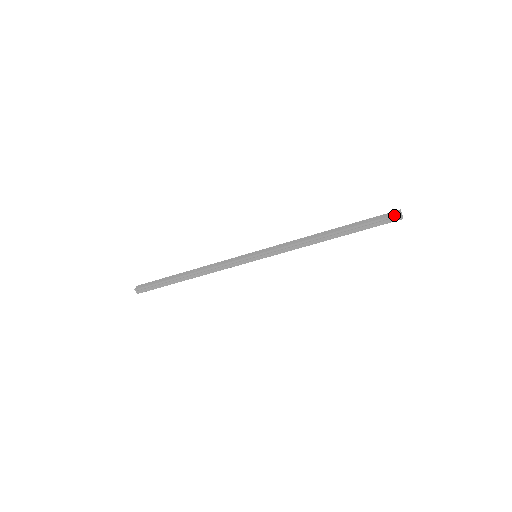
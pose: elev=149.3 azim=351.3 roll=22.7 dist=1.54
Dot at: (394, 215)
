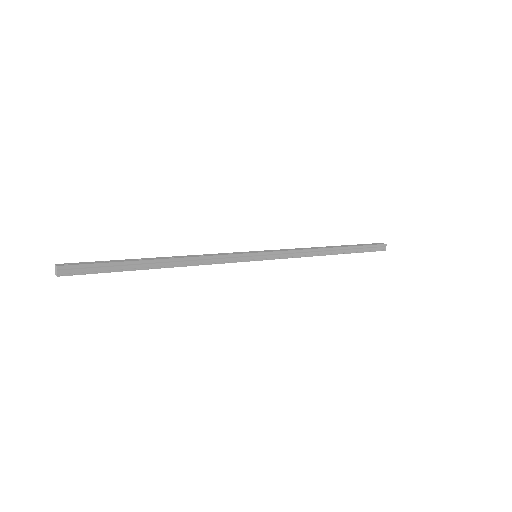
Dot at: (382, 244)
